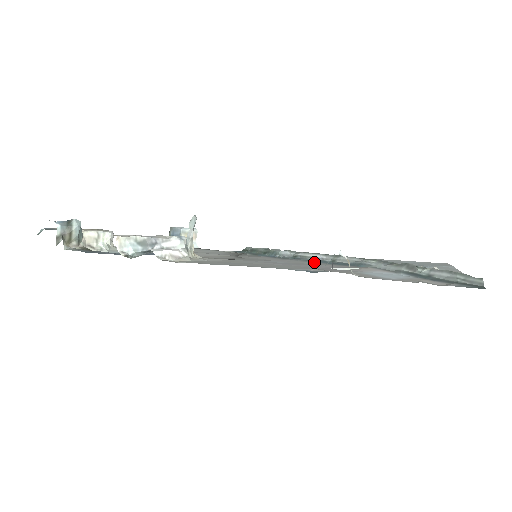
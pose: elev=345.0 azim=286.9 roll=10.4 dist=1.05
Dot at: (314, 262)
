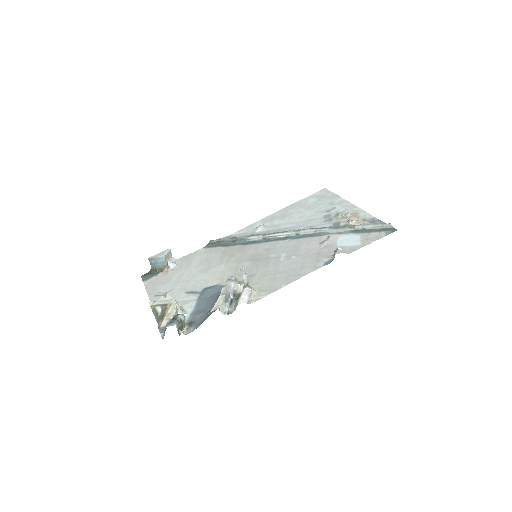
Dot at: (289, 241)
